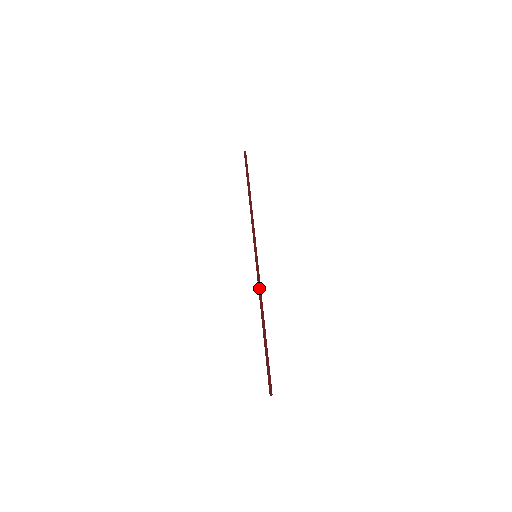
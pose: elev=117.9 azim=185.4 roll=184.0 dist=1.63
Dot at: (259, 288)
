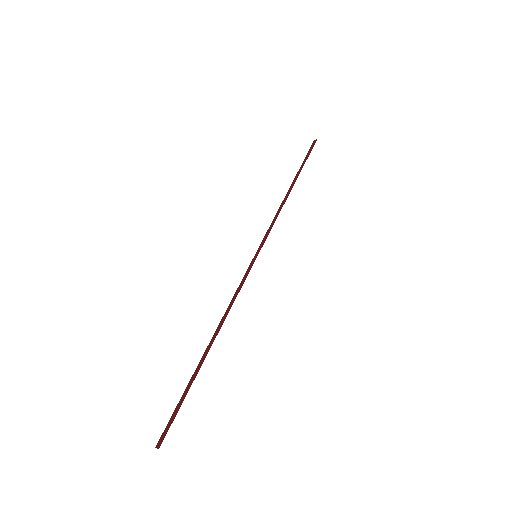
Dot at: (234, 295)
